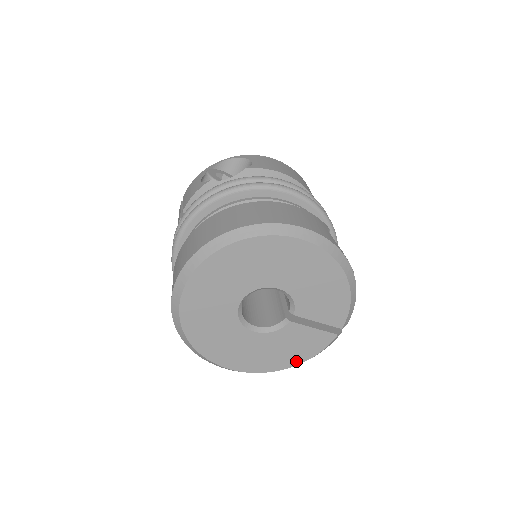
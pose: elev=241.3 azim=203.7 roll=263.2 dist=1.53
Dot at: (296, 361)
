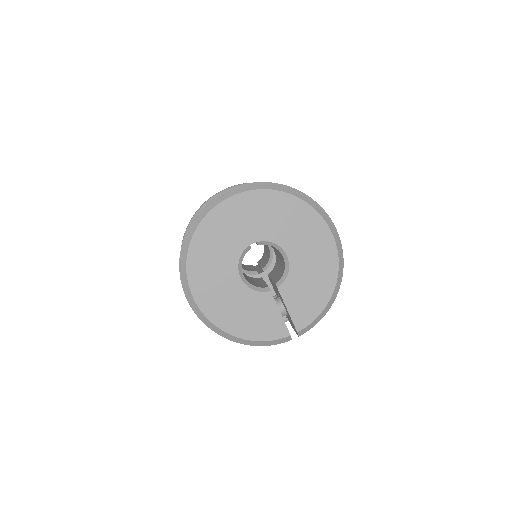
Dot at: (243, 333)
